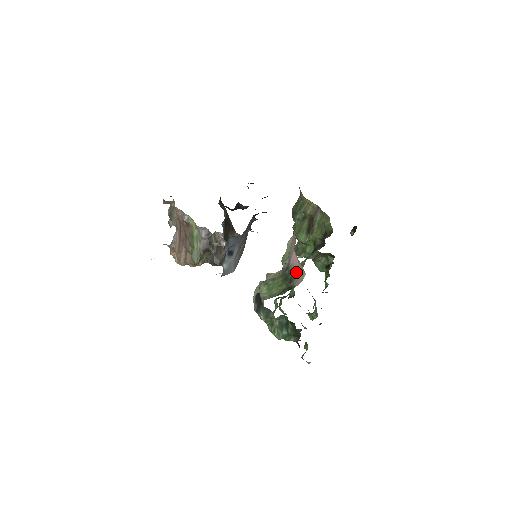
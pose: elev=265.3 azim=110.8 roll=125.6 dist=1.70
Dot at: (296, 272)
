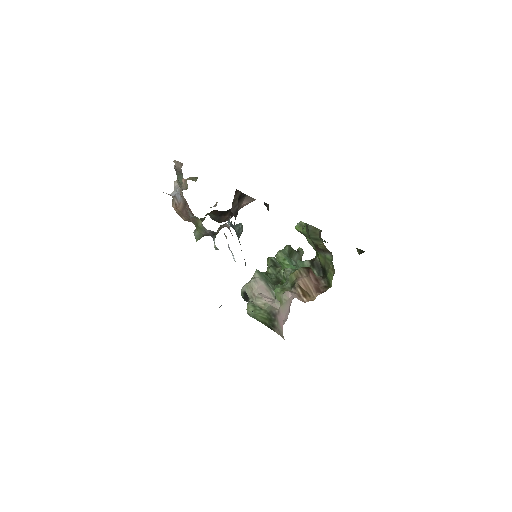
Dot at: (279, 329)
